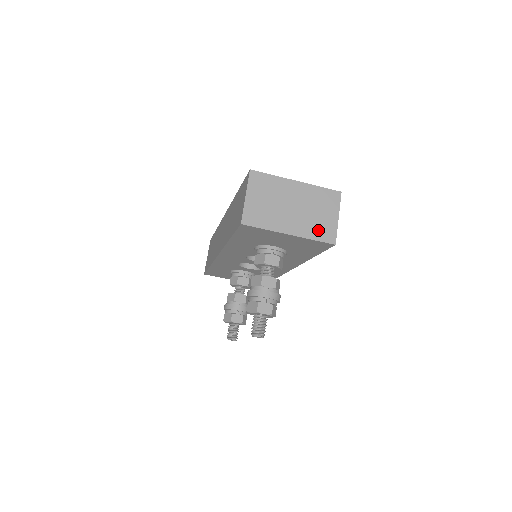
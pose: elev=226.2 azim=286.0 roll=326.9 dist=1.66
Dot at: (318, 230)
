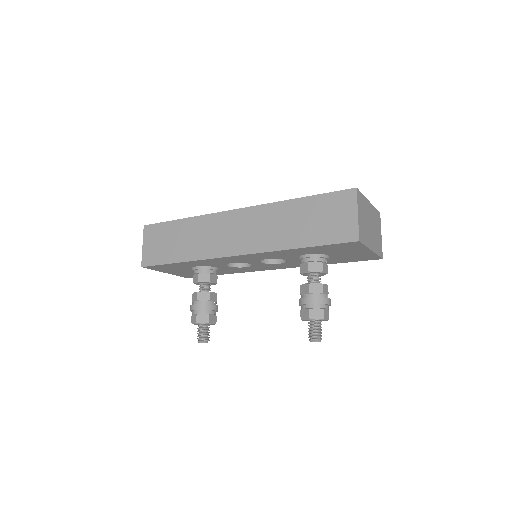
Dot at: (378, 246)
